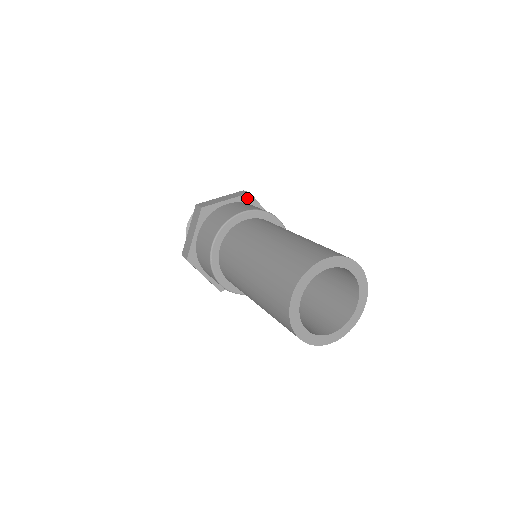
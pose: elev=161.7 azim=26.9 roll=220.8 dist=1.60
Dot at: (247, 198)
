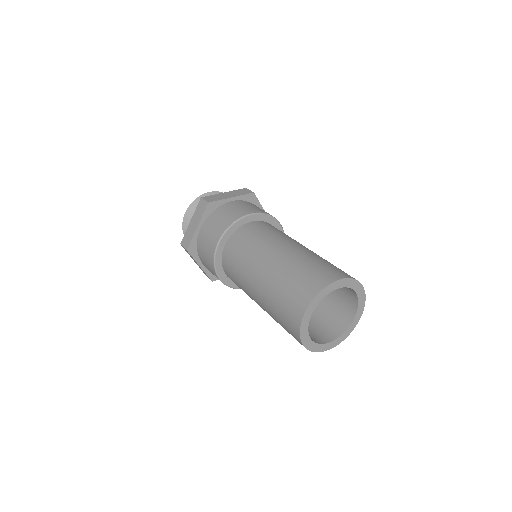
Dot at: (210, 208)
